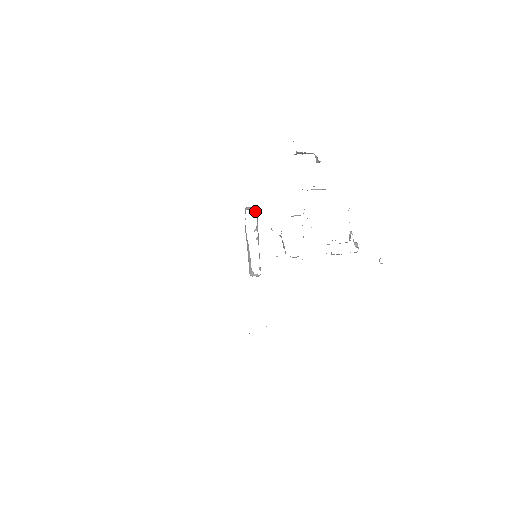
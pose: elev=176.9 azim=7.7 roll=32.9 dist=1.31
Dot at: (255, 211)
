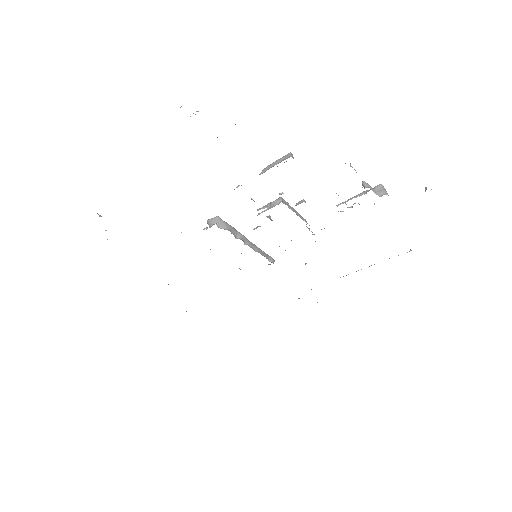
Dot at: (219, 222)
